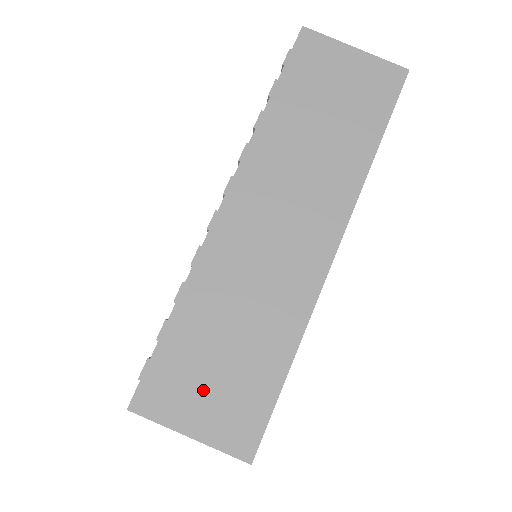
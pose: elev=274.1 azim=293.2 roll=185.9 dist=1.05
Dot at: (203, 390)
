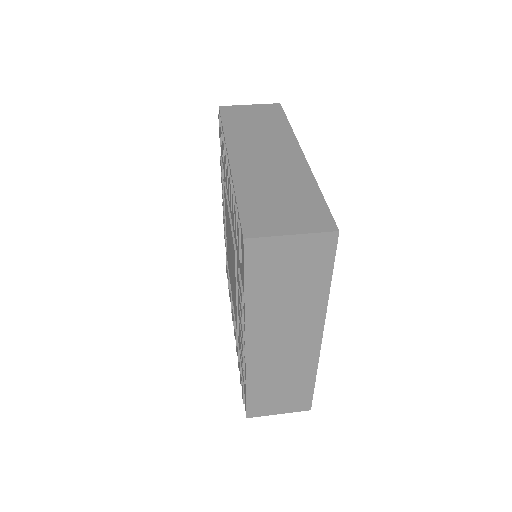
Dot at: (282, 216)
